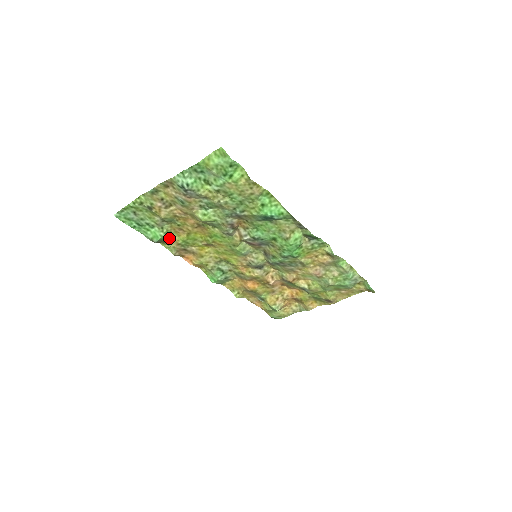
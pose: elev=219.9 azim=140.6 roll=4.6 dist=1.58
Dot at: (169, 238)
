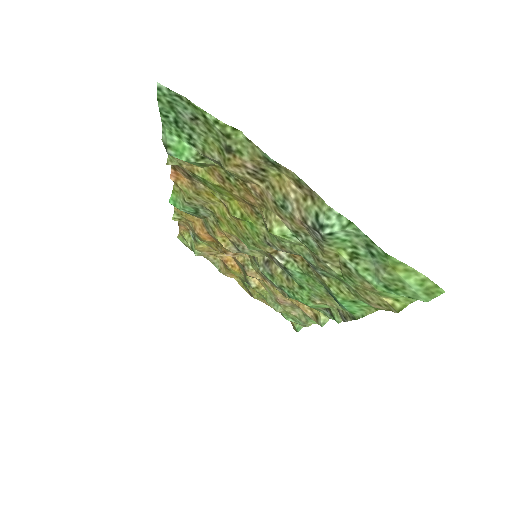
Dot at: occluded
